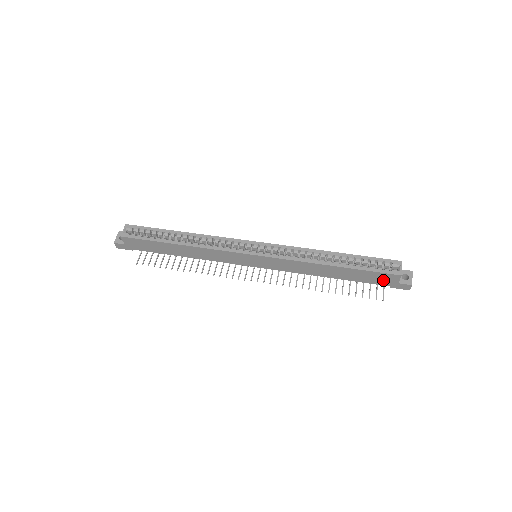
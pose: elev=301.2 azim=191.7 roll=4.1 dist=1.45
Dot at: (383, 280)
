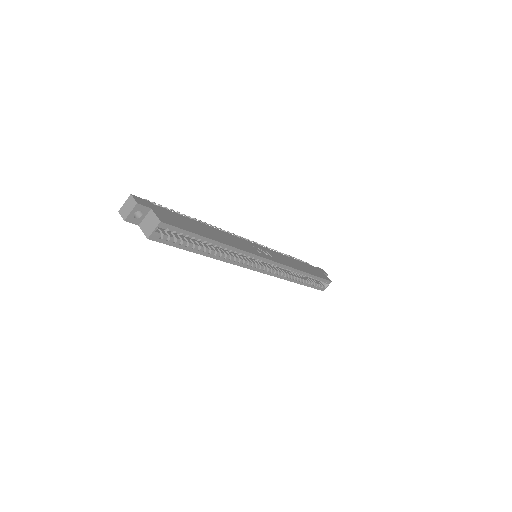
Dot at: occluded
